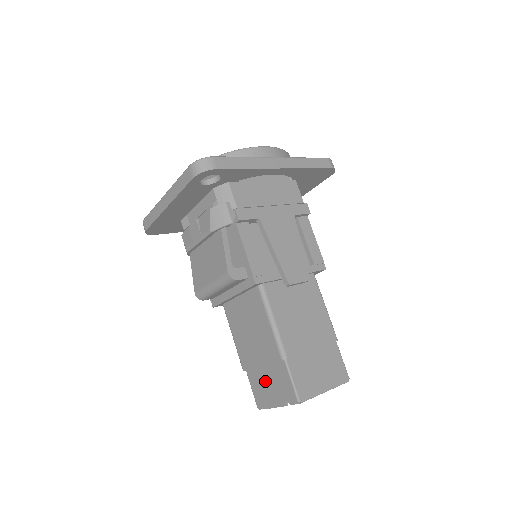
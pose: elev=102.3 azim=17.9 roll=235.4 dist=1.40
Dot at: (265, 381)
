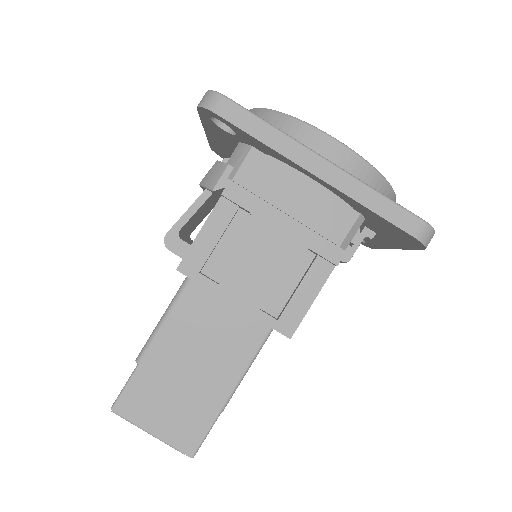
Dot at: occluded
